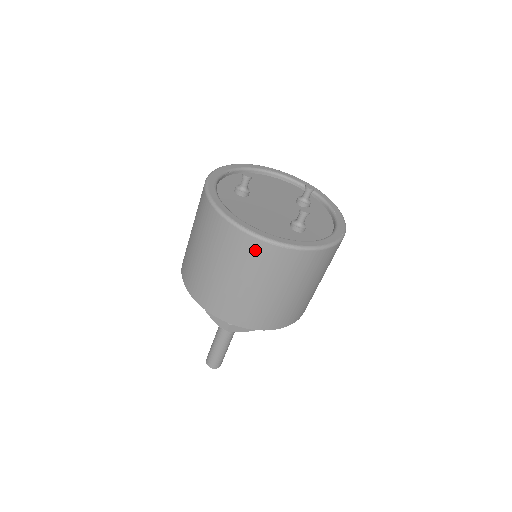
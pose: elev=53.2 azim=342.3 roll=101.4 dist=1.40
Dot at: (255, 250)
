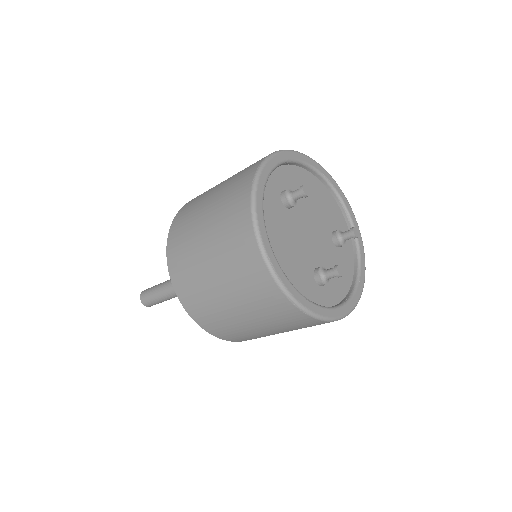
Dot at: (268, 292)
